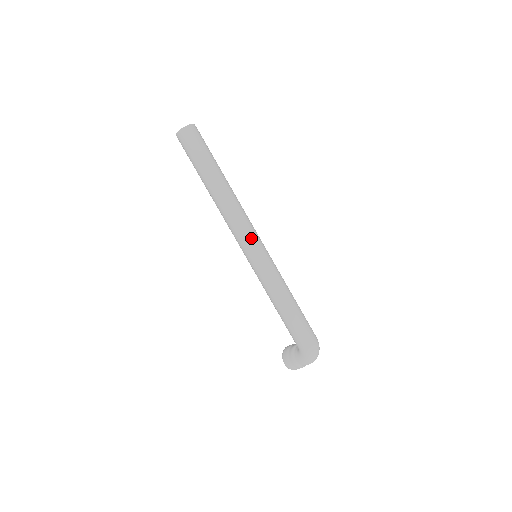
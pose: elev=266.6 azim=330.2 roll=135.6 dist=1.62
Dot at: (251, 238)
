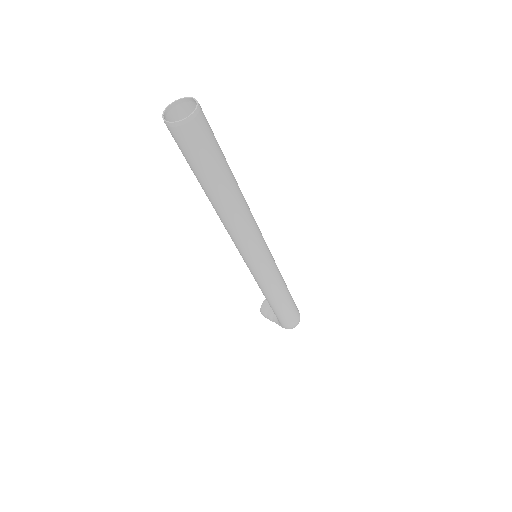
Dot at: (254, 254)
